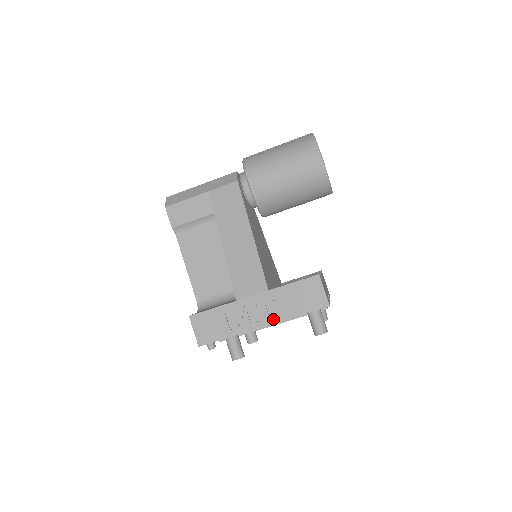
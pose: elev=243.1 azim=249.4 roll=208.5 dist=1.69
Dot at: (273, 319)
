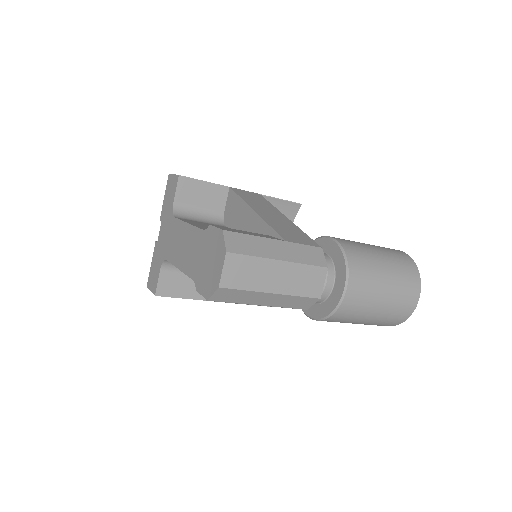
Dot at: occluded
